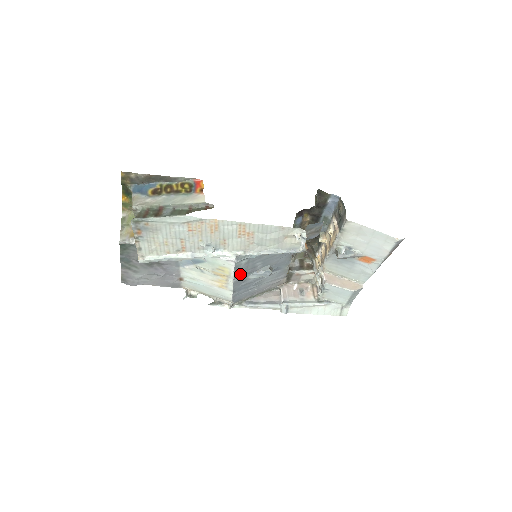
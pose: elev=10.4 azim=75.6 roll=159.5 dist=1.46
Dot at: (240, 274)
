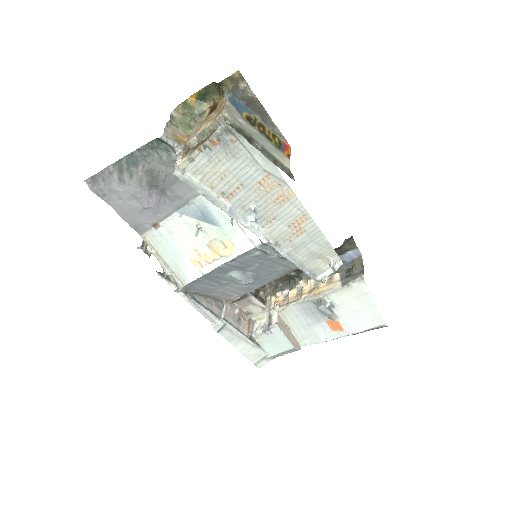
Dot at: (234, 263)
